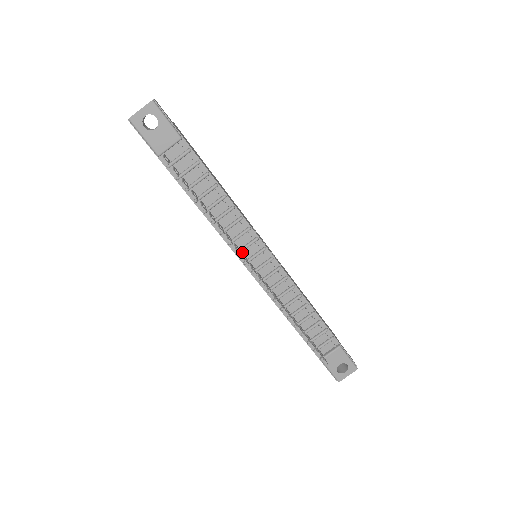
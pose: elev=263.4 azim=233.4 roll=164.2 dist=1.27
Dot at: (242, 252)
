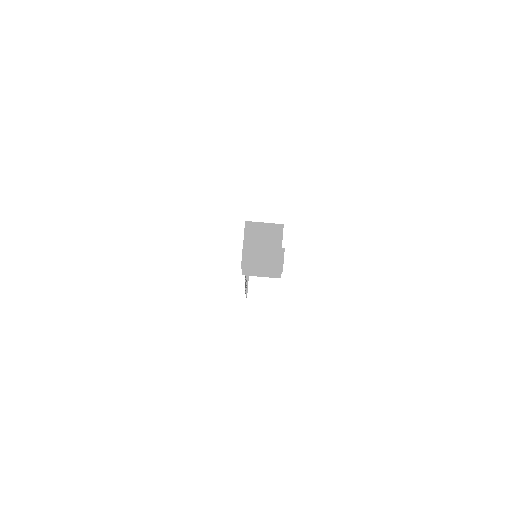
Dot at: occluded
